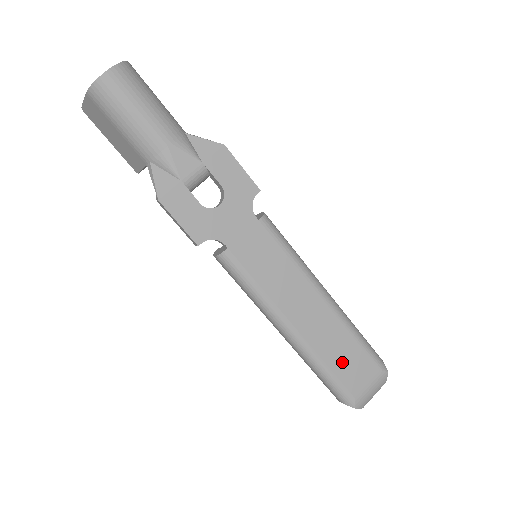
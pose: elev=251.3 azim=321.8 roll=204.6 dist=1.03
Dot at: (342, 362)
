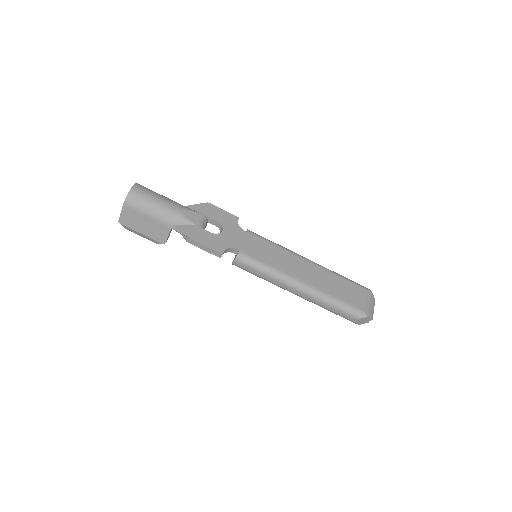
Dot at: (341, 292)
